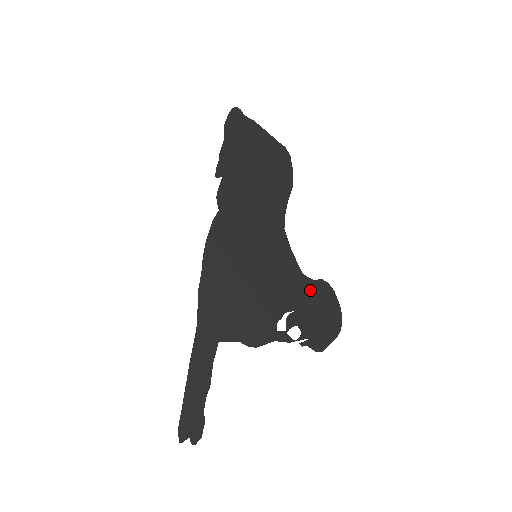
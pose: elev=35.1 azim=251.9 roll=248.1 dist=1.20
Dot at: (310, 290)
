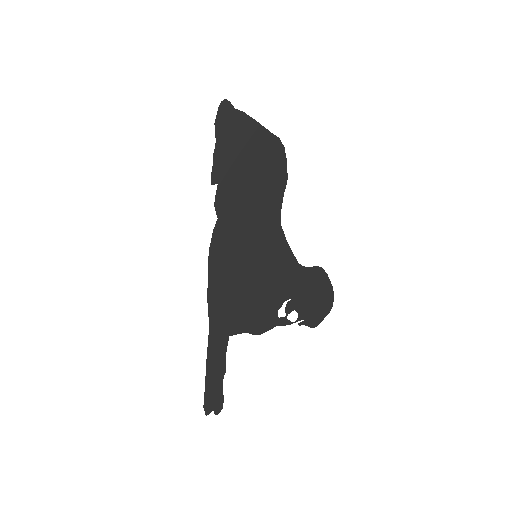
Dot at: (306, 277)
